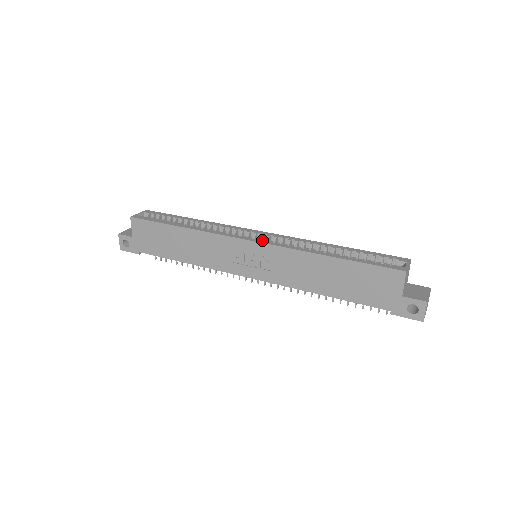
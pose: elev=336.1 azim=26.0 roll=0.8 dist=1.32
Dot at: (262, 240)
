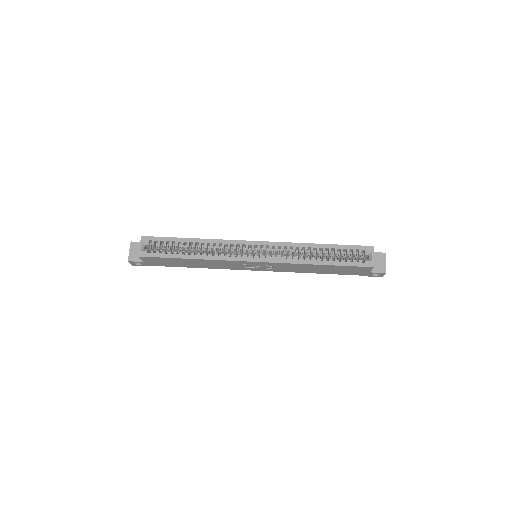
Dot at: (264, 258)
